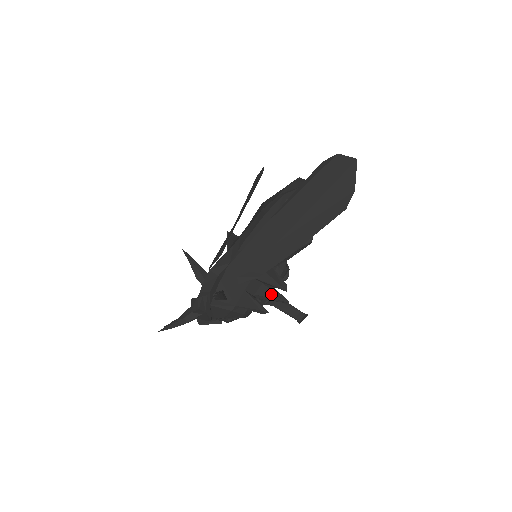
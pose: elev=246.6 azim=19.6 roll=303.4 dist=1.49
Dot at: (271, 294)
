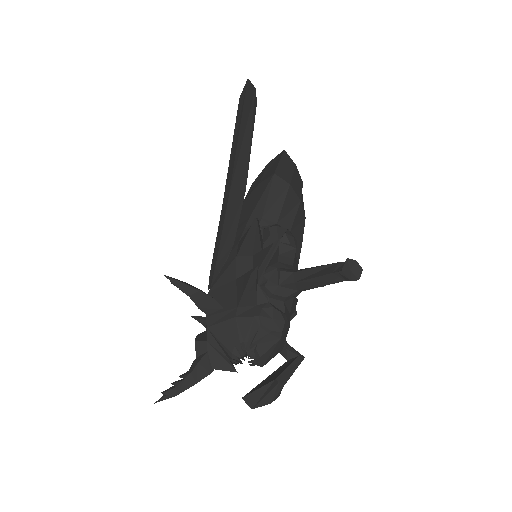
Dot at: (262, 254)
